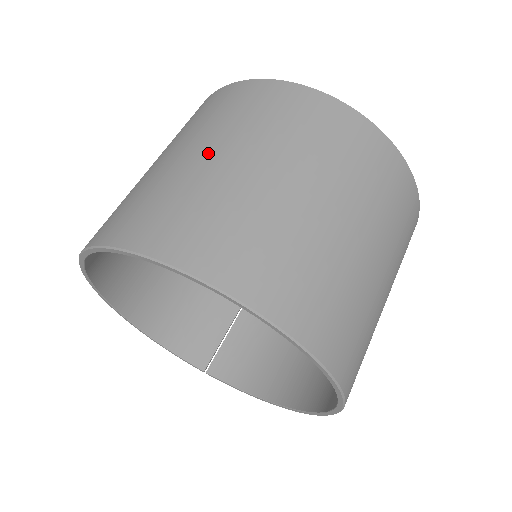
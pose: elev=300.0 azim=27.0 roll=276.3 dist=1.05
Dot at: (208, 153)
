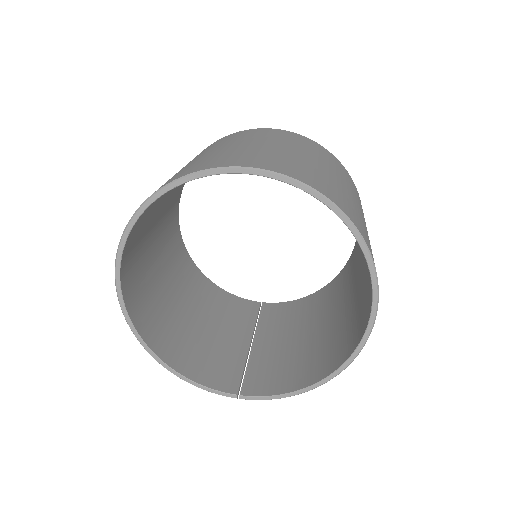
Dot at: (209, 152)
